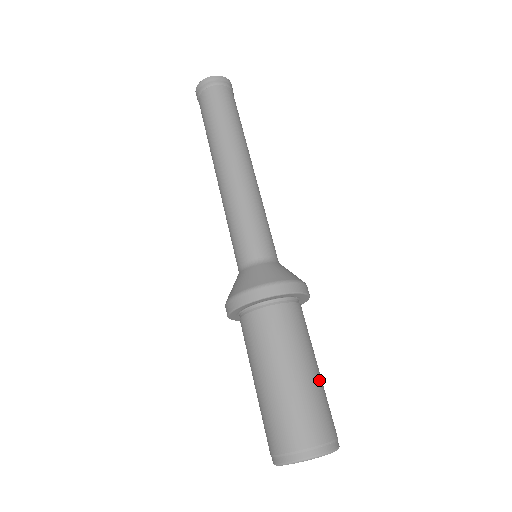
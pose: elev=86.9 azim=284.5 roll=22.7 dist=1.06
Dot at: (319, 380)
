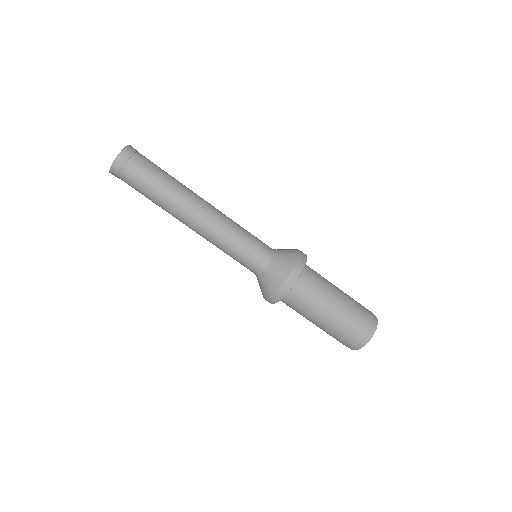
Dot at: (346, 301)
